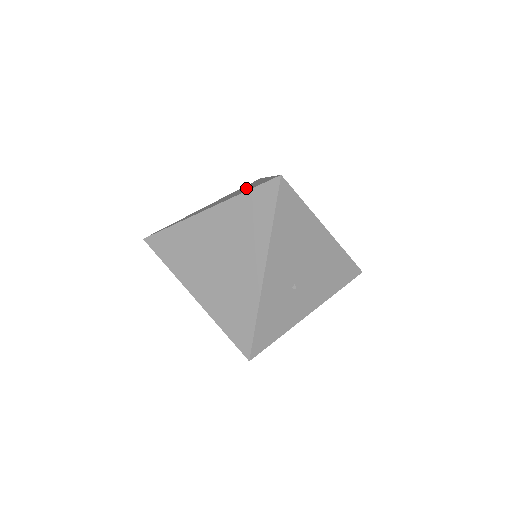
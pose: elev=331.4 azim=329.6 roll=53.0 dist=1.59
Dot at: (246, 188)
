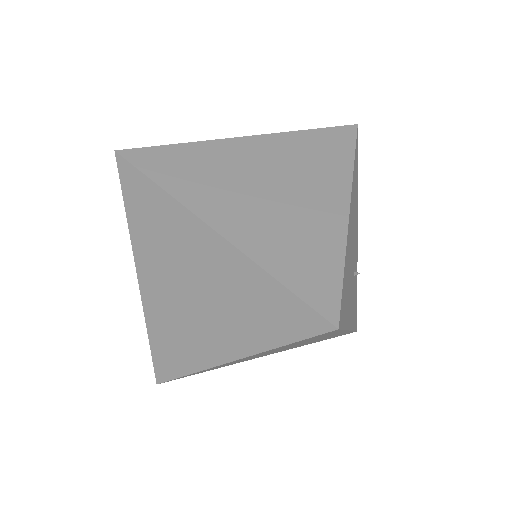
Dot at: (216, 282)
